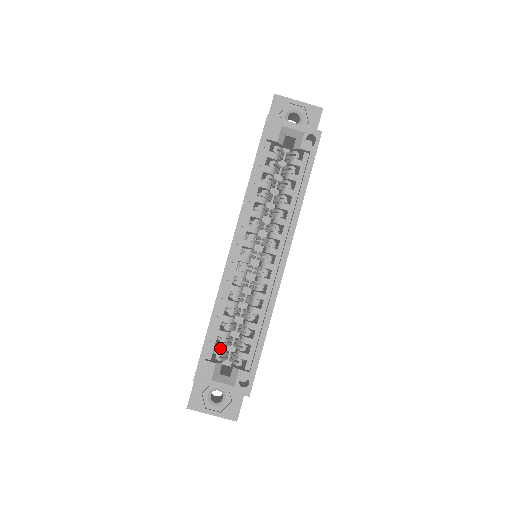
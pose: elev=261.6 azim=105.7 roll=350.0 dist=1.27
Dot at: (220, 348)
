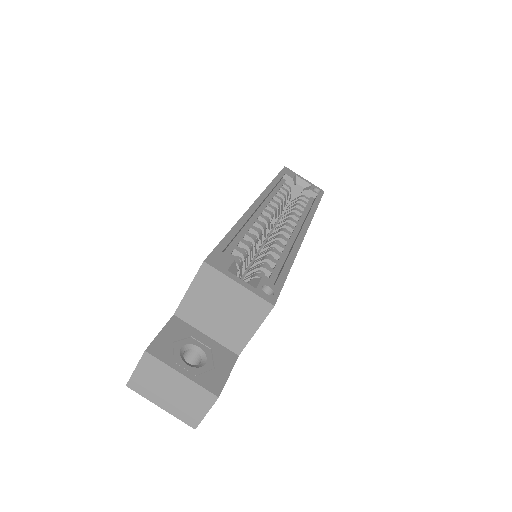
Dot at: (236, 258)
